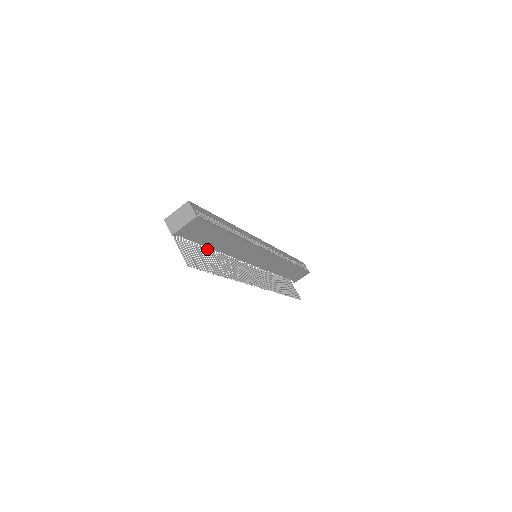
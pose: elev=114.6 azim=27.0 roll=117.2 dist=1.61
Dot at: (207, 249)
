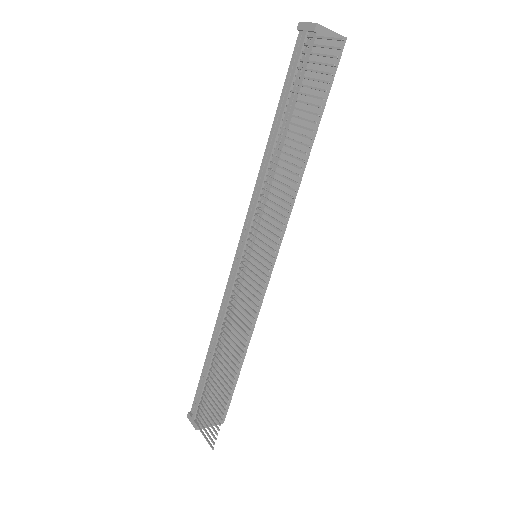
Dot at: (282, 127)
